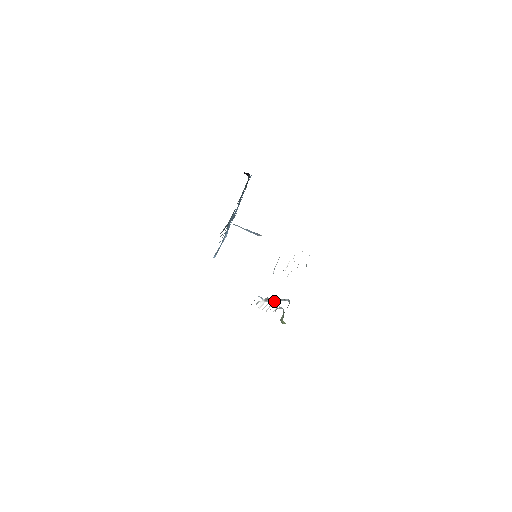
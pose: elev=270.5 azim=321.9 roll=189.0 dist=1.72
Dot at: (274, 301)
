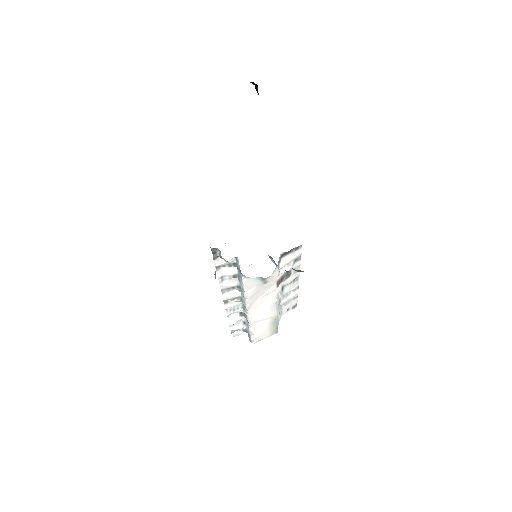
Dot at: (238, 292)
